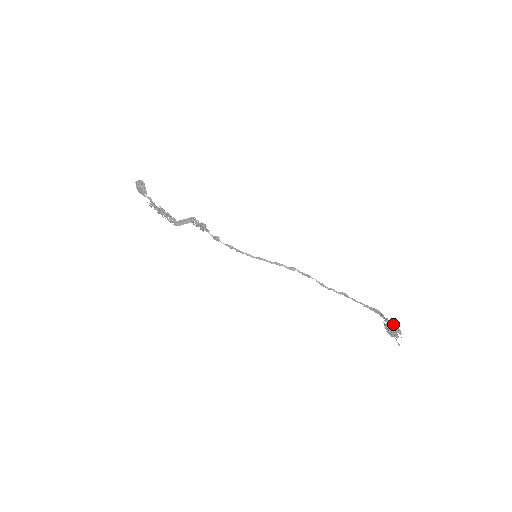
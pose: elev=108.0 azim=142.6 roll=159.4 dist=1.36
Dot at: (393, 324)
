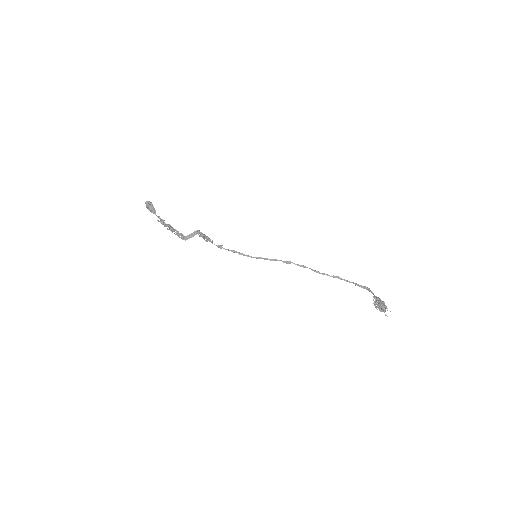
Dot at: (380, 301)
